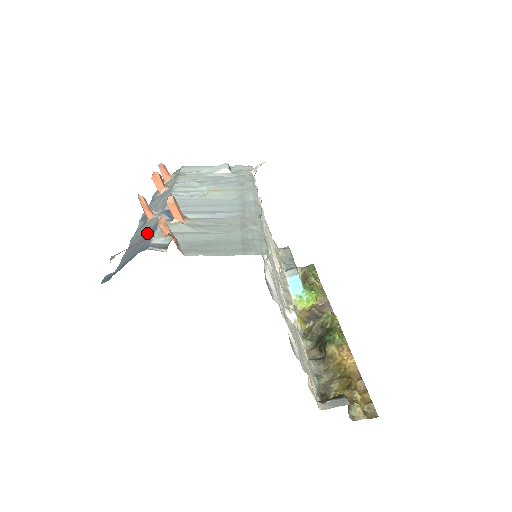
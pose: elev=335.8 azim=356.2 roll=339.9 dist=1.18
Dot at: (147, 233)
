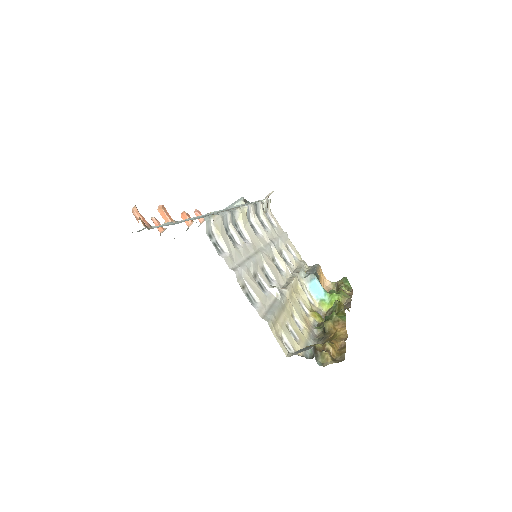
Dot at: occluded
